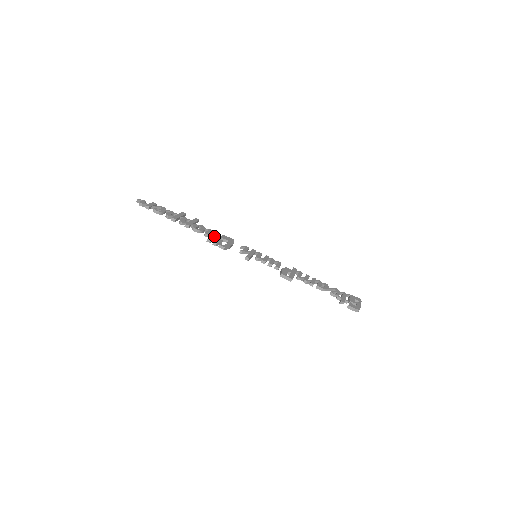
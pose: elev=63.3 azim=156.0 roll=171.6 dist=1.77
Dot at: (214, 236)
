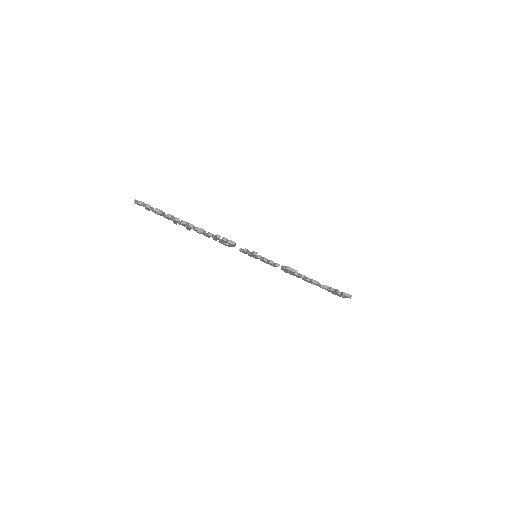
Dot at: occluded
